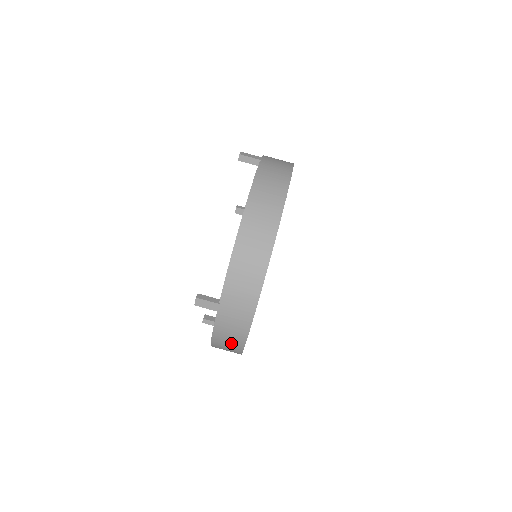
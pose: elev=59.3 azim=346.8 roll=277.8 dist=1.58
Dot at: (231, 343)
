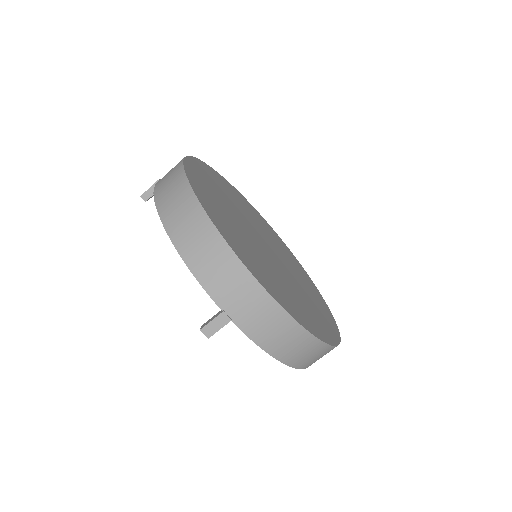
Dot at: (290, 339)
